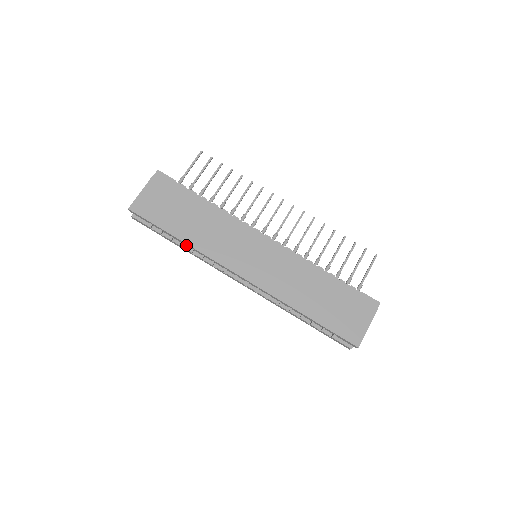
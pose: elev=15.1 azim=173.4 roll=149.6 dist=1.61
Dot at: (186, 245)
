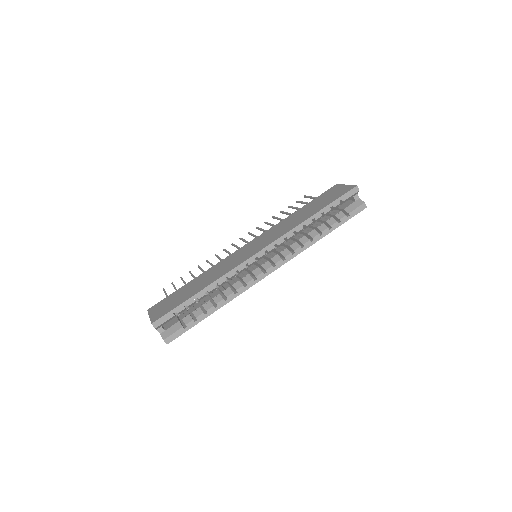
Dot at: (210, 290)
